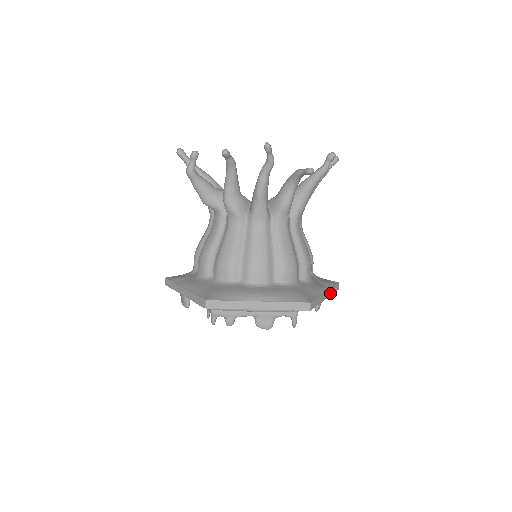
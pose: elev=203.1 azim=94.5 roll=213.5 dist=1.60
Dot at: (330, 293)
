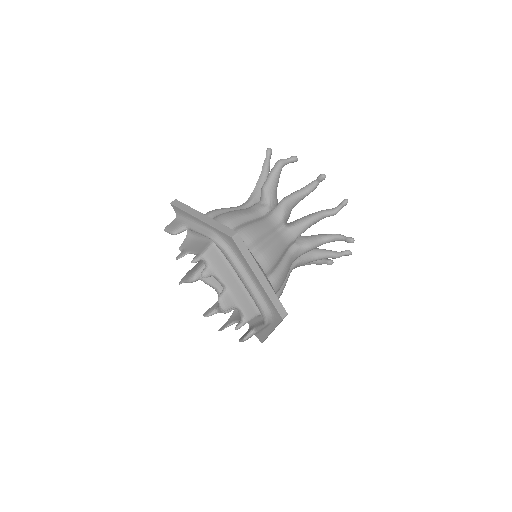
Dot at: occluded
